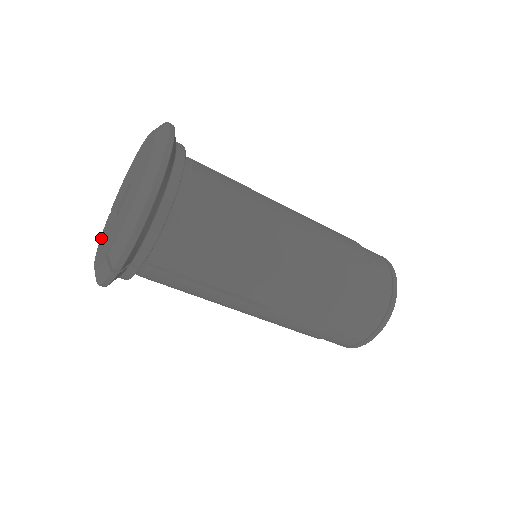
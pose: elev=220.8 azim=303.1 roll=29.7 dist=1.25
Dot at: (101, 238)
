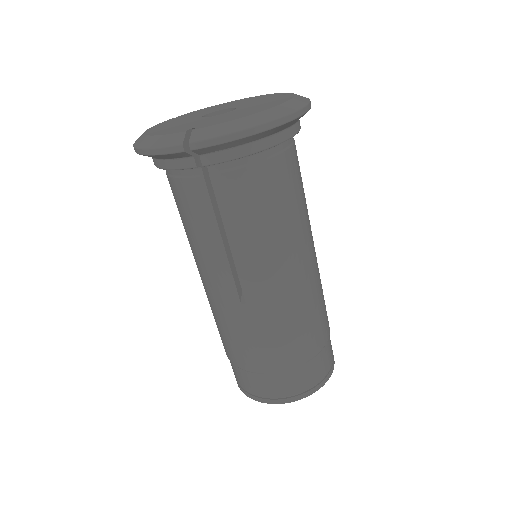
Dot at: (159, 125)
